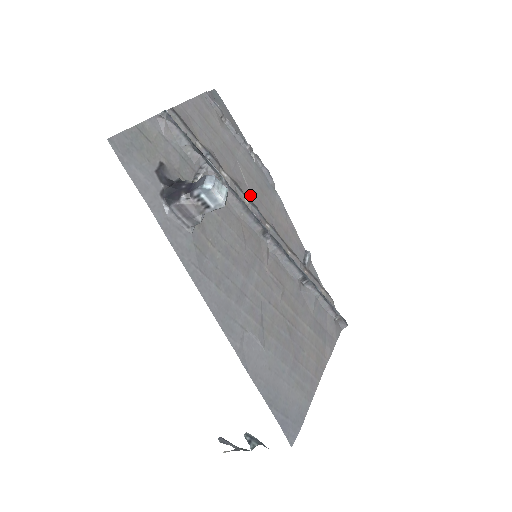
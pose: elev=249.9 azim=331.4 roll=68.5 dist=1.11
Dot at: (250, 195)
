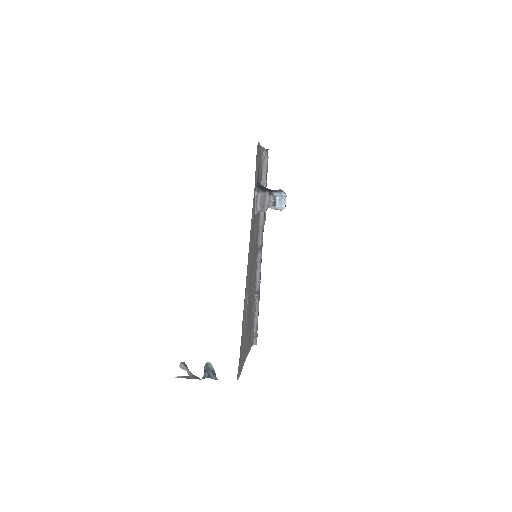
Dot at: occluded
